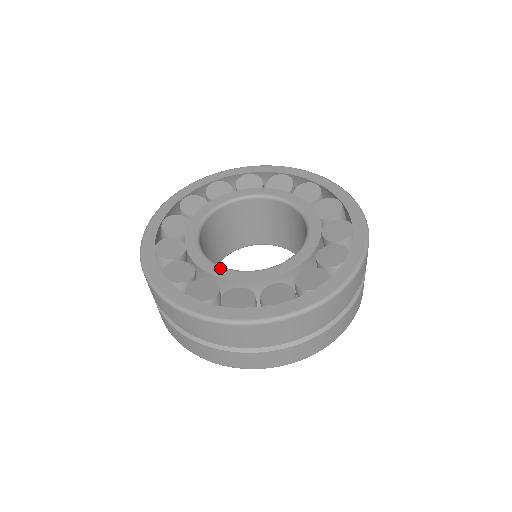
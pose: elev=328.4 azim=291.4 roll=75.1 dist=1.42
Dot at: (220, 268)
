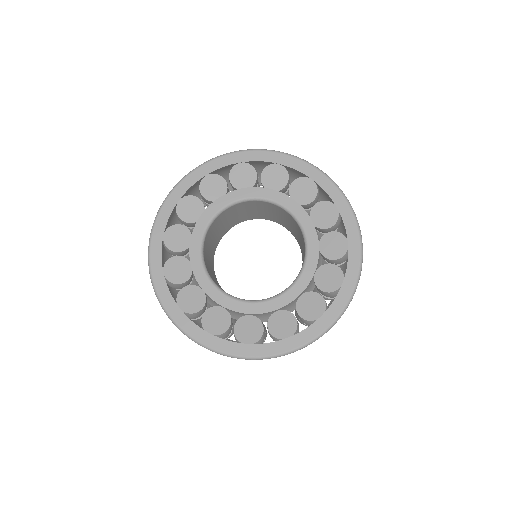
Dot at: (229, 299)
